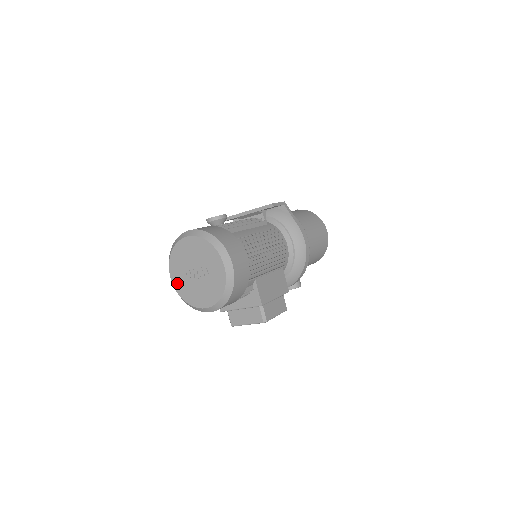
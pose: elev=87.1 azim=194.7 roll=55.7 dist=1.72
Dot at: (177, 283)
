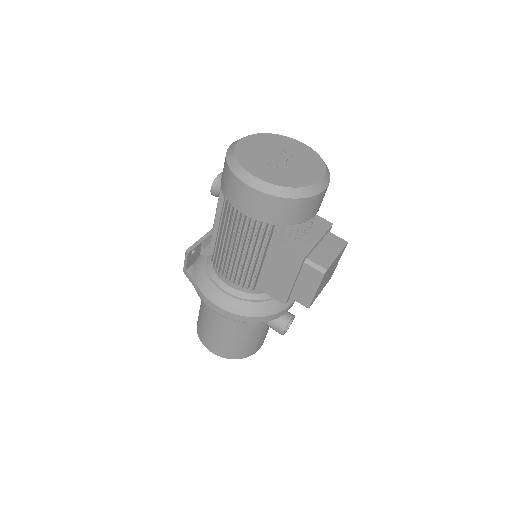
Dot at: (269, 177)
